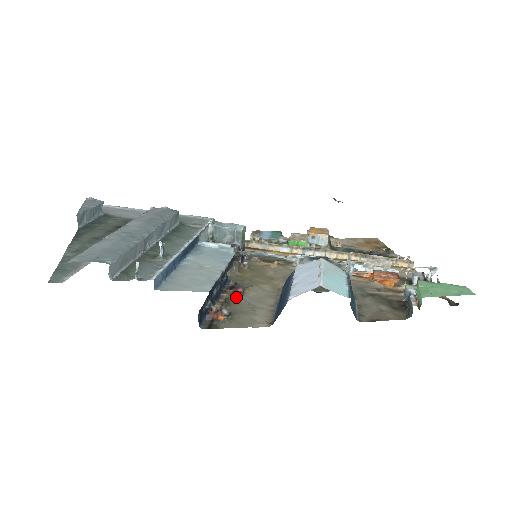
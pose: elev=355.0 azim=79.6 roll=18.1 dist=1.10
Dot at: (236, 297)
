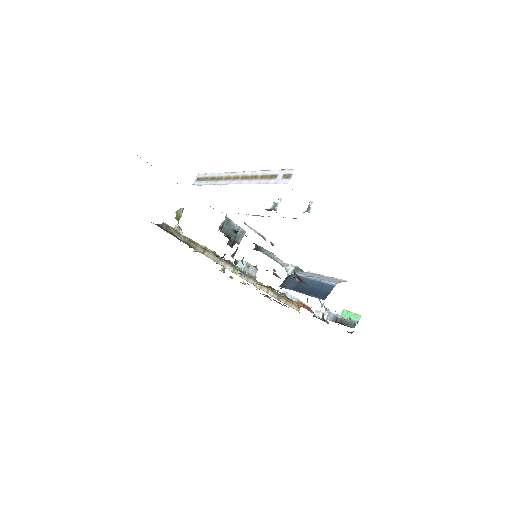
Dot at: (278, 276)
